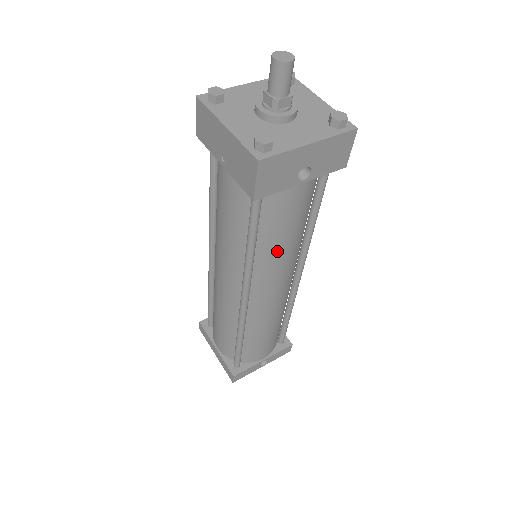
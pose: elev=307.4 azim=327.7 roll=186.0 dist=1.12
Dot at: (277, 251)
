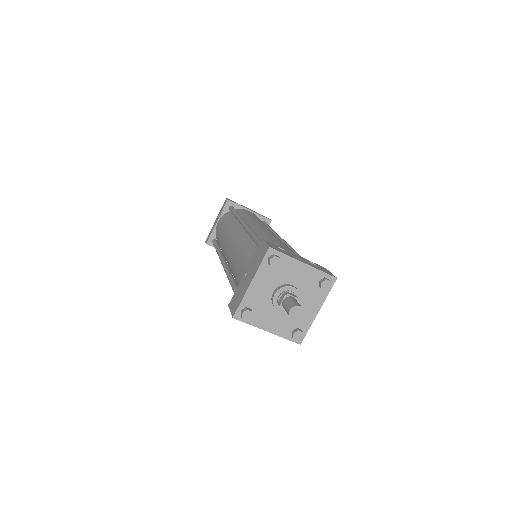
Dot at: occluded
